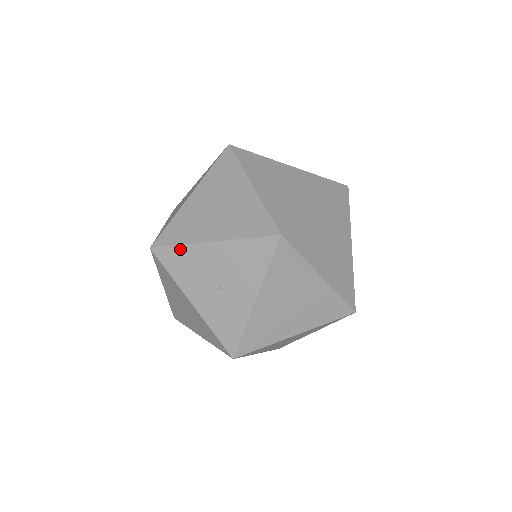
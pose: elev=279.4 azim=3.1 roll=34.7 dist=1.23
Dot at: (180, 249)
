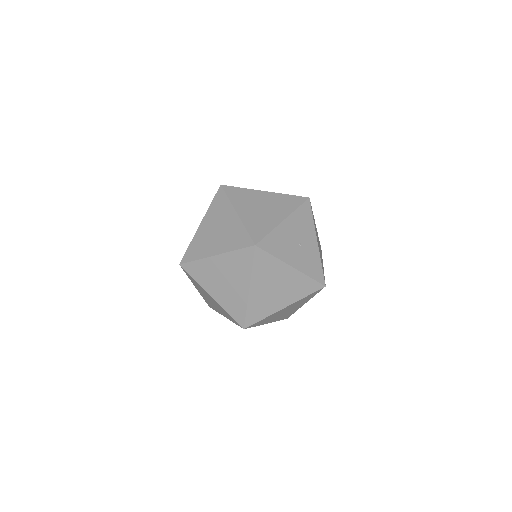
Dot at: (271, 235)
